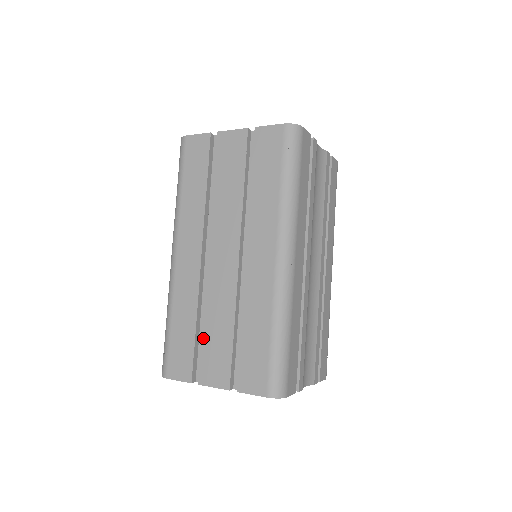
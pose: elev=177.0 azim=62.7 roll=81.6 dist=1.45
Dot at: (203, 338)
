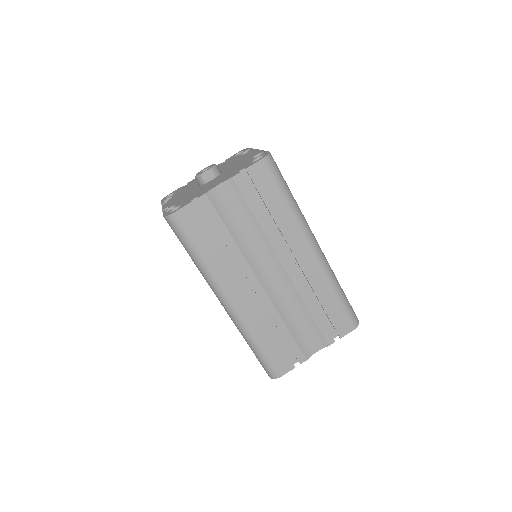
Dot at: occluded
